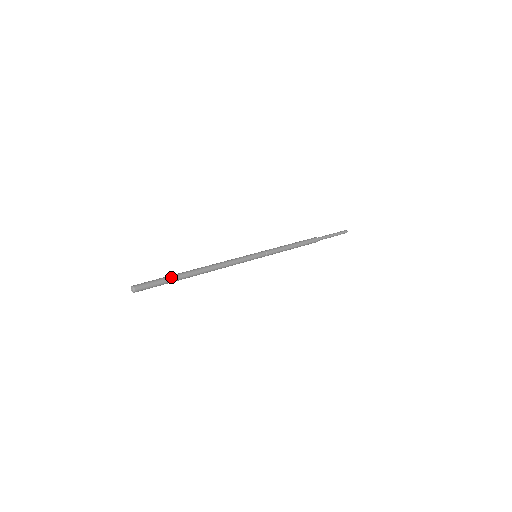
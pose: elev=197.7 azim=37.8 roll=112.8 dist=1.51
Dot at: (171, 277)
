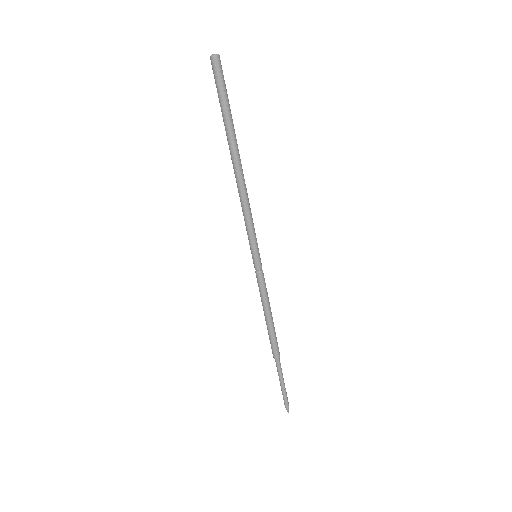
Dot at: (231, 114)
